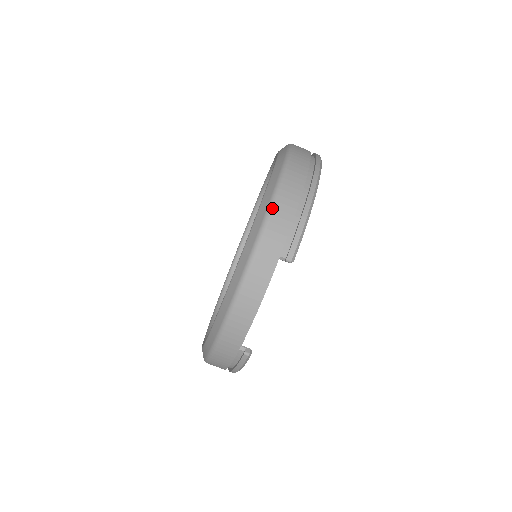
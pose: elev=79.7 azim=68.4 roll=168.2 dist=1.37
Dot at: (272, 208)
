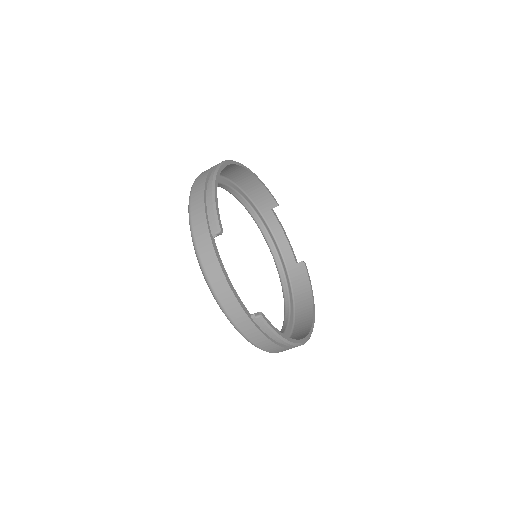
Dot at: (190, 213)
